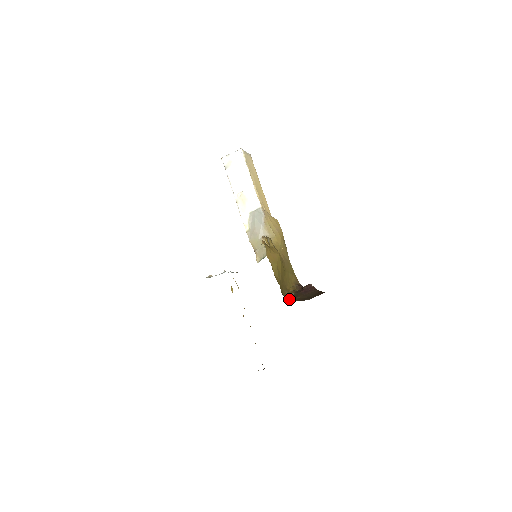
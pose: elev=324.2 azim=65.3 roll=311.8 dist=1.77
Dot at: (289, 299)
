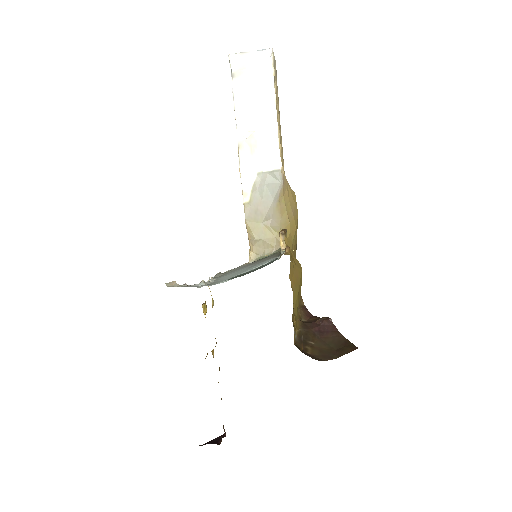
Dot at: (299, 347)
